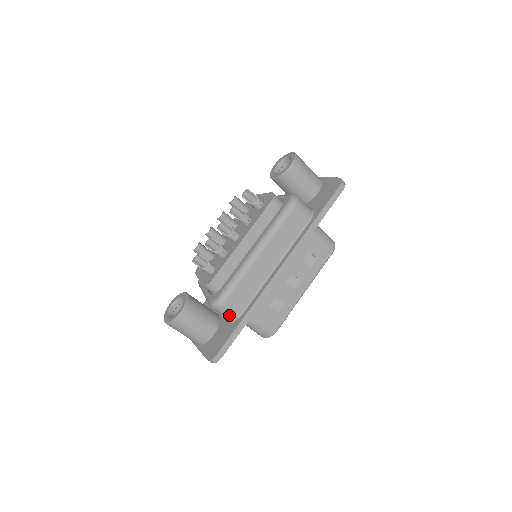
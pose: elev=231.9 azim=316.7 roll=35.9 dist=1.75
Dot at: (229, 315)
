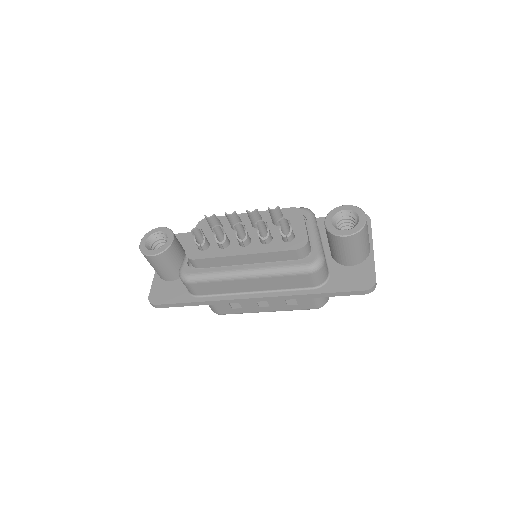
Dot at: (188, 288)
